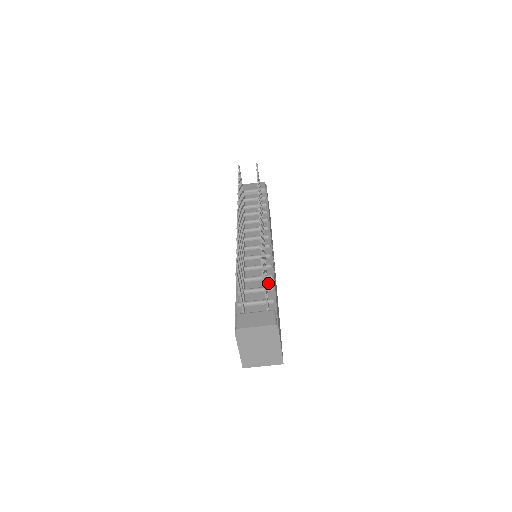
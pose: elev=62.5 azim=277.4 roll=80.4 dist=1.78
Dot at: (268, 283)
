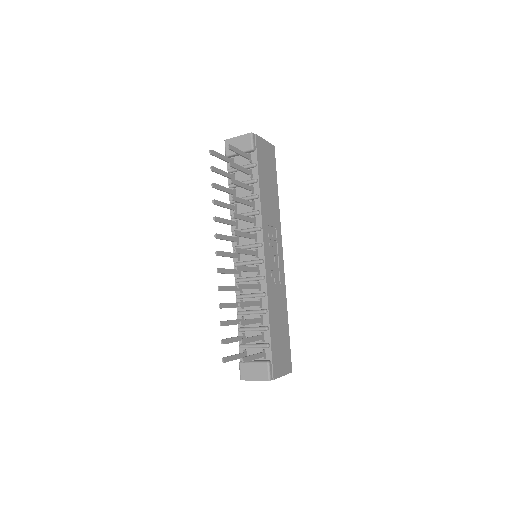
Dot at: (263, 319)
